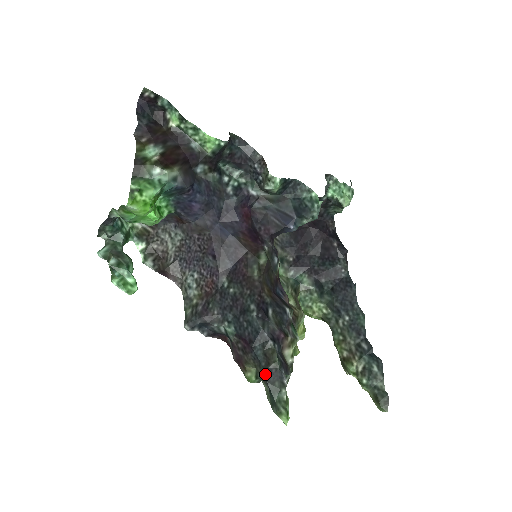
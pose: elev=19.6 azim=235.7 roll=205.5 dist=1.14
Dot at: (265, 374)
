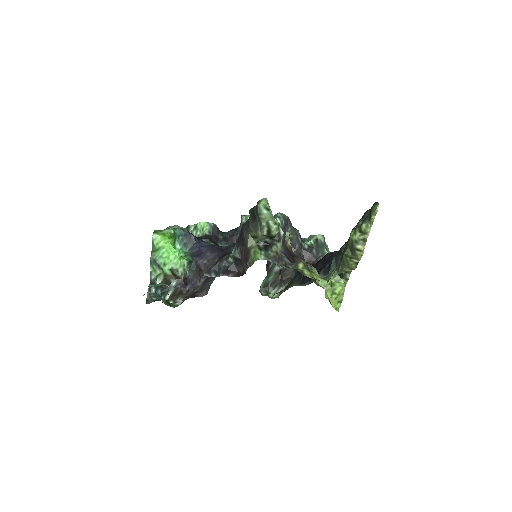
Dot at: (250, 216)
